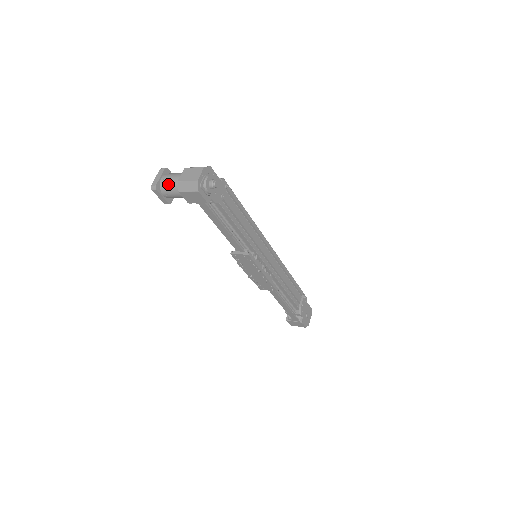
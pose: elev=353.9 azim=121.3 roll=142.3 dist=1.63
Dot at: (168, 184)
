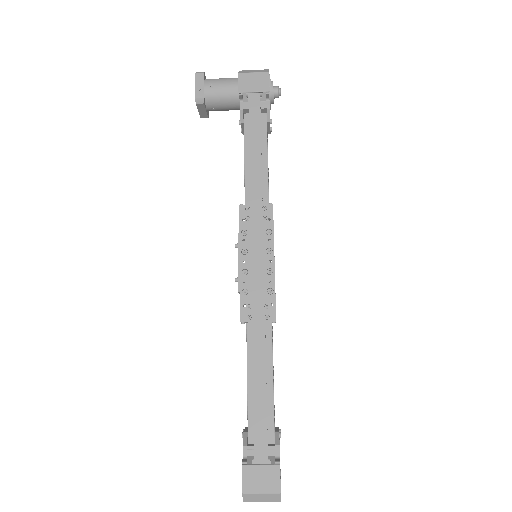
Dot at: (219, 78)
